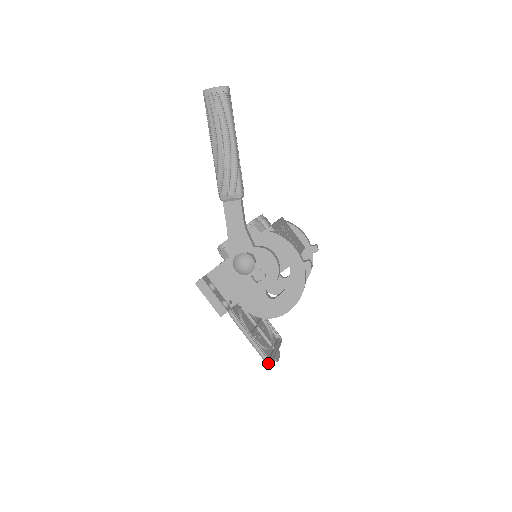
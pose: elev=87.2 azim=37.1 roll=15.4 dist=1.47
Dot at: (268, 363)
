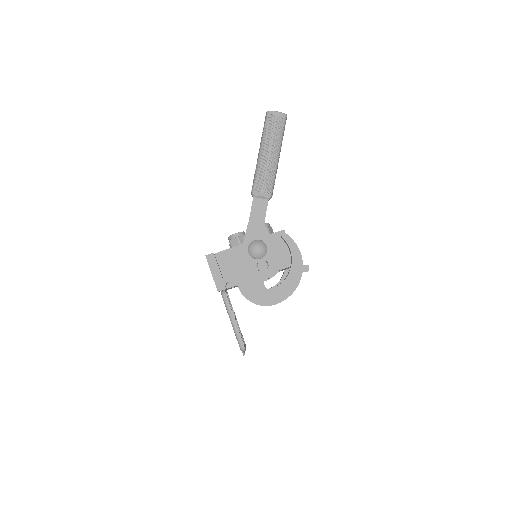
Dot at: (242, 348)
